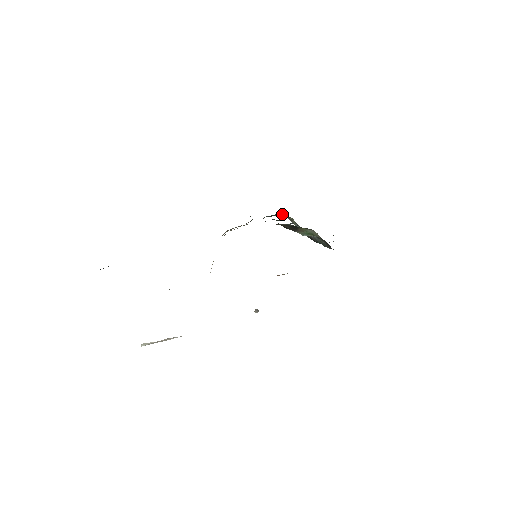
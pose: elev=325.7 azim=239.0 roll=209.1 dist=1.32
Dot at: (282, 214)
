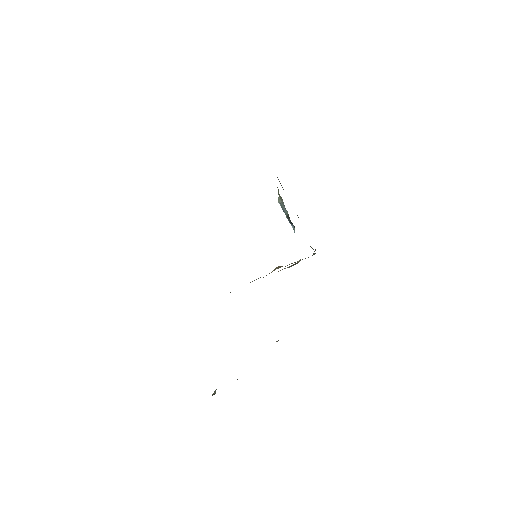
Dot at: occluded
